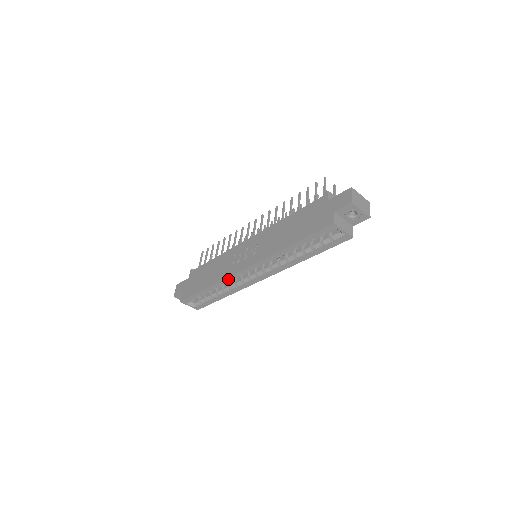
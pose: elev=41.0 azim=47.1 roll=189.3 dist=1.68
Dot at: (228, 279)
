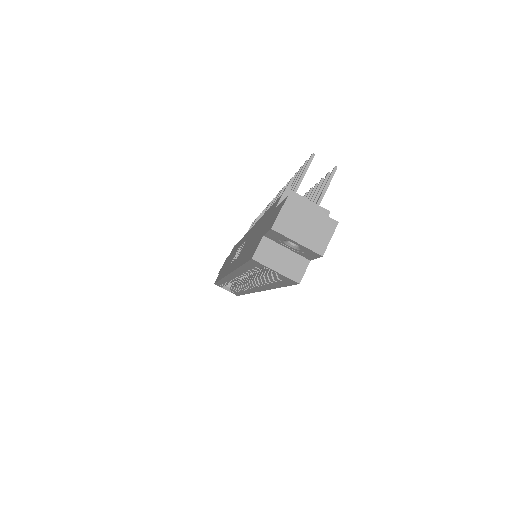
Dot at: (225, 279)
